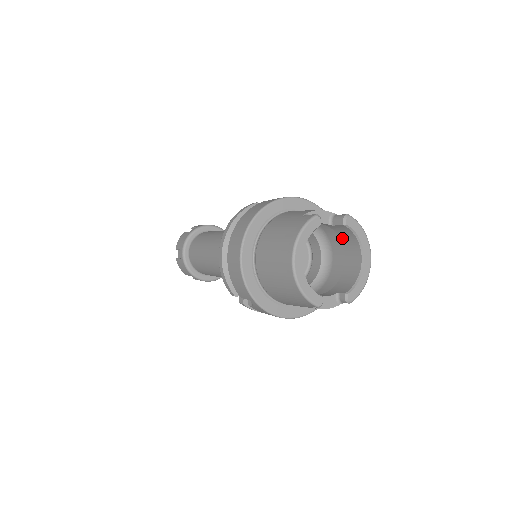
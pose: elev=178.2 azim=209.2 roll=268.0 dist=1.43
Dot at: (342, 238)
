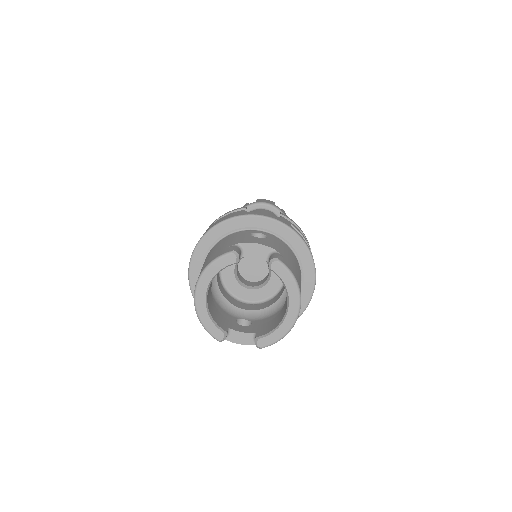
Dot at: occluded
